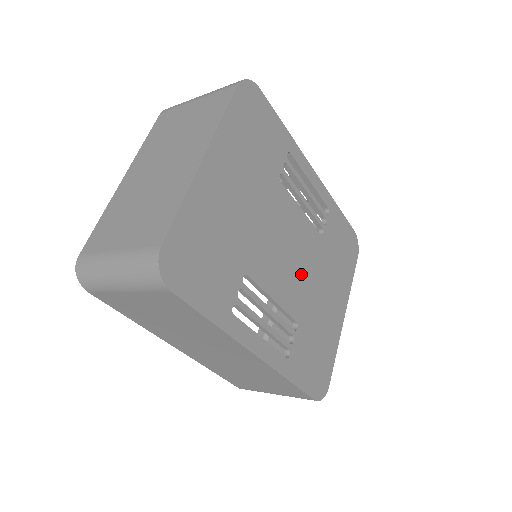
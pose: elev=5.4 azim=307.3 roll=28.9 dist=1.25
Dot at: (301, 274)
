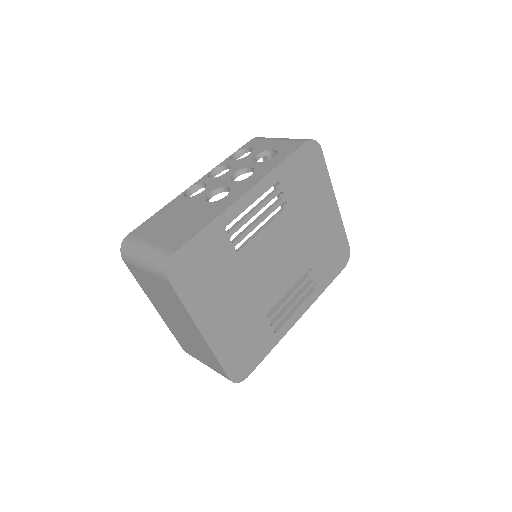
Dot at: (292, 251)
